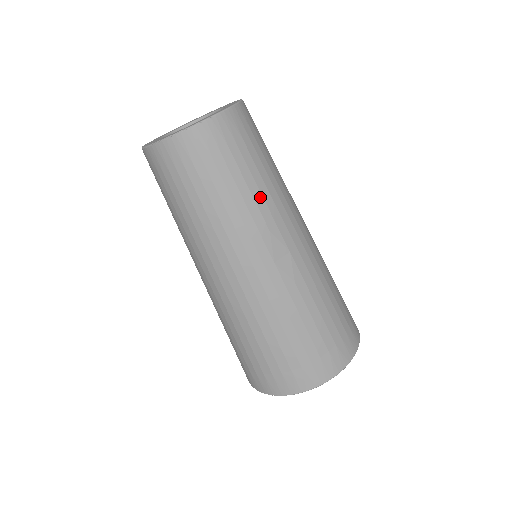
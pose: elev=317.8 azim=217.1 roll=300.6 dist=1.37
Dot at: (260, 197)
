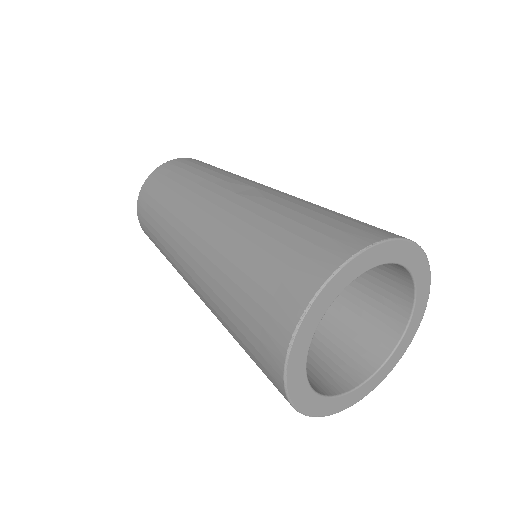
Dot at: (217, 174)
